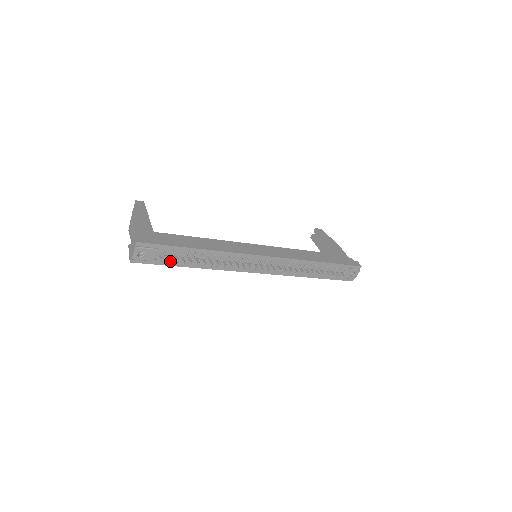
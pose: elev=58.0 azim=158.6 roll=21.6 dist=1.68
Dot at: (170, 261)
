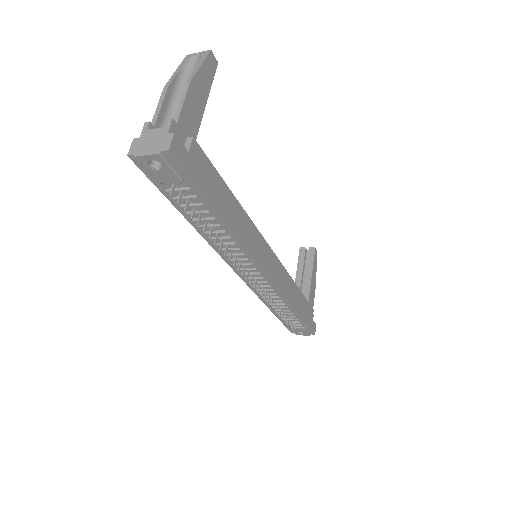
Dot at: (176, 197)
